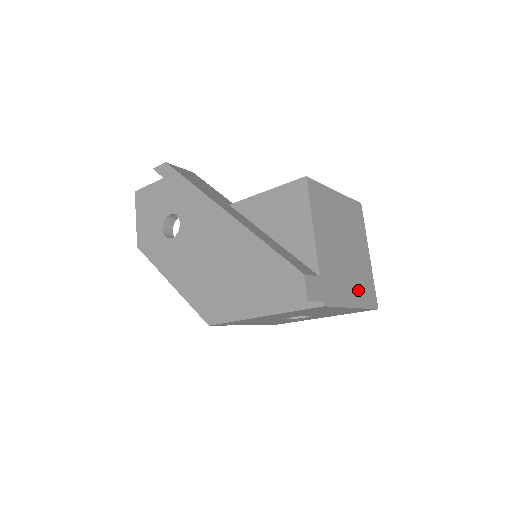
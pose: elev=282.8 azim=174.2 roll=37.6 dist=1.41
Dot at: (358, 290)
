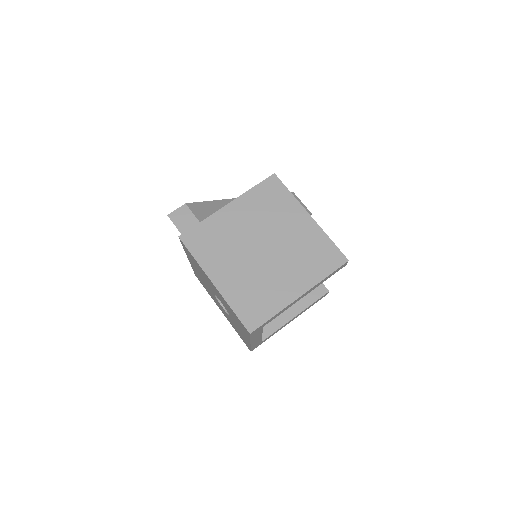
Dot at: (238, 285)
